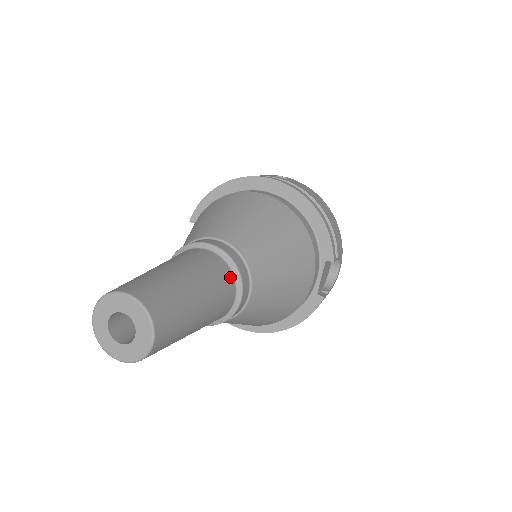
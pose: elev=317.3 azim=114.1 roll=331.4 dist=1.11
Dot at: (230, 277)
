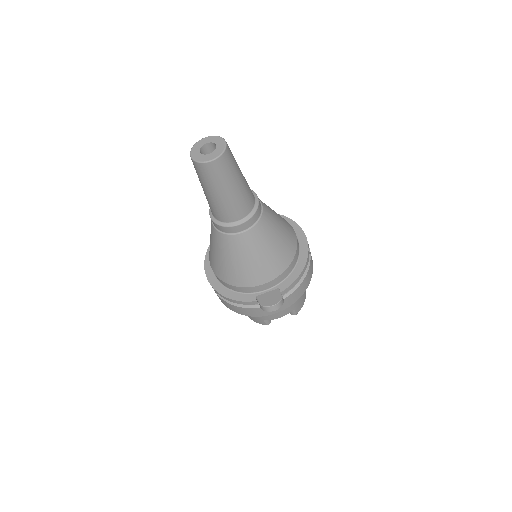
Dot at: (248, 211)
